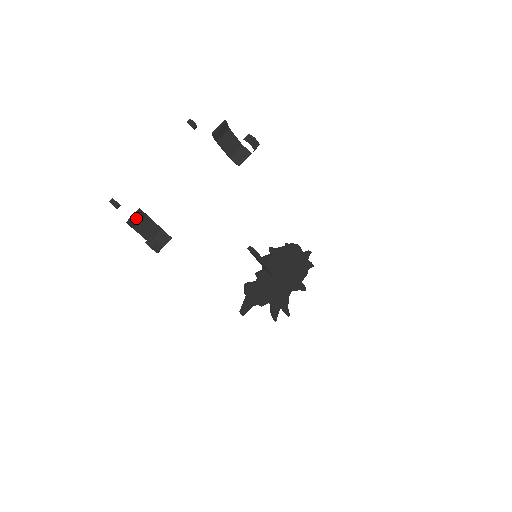
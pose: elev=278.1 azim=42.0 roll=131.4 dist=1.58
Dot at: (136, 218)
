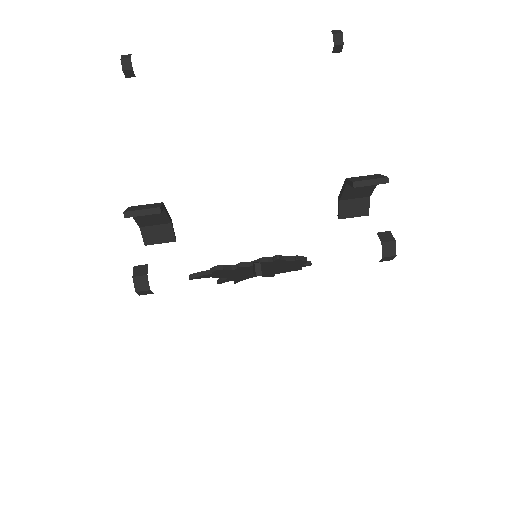
Dot at: (144, 212)
